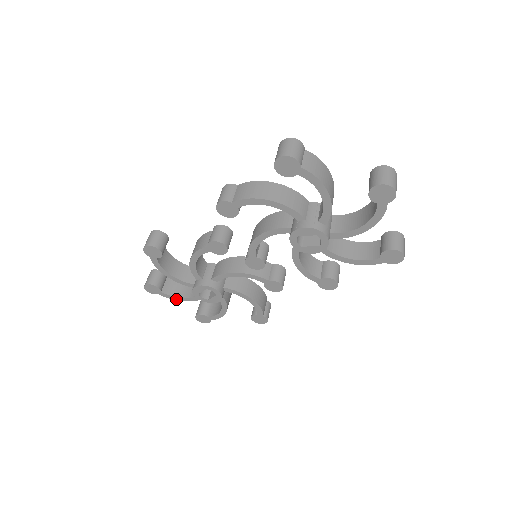
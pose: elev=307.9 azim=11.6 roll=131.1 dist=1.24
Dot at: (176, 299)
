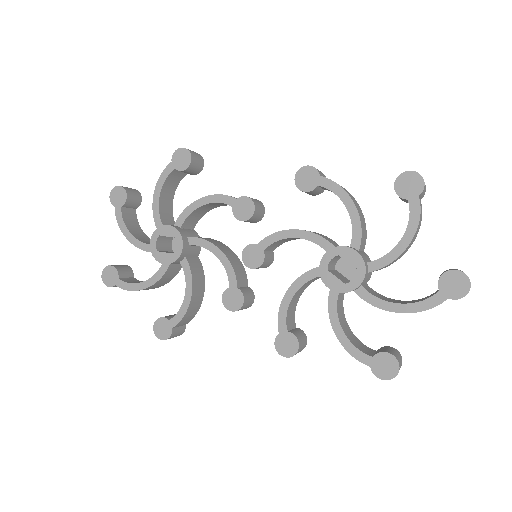
Dot at: (122, 228)
